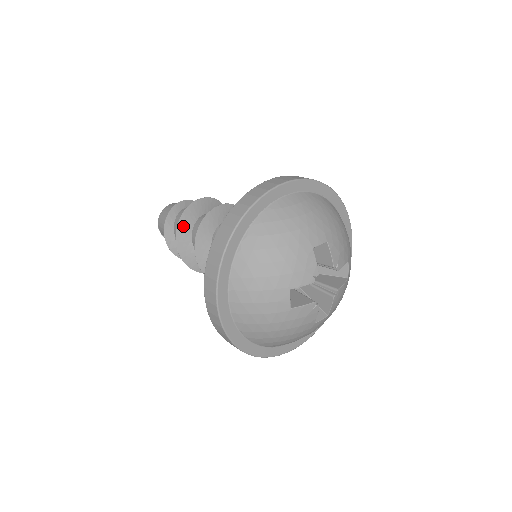
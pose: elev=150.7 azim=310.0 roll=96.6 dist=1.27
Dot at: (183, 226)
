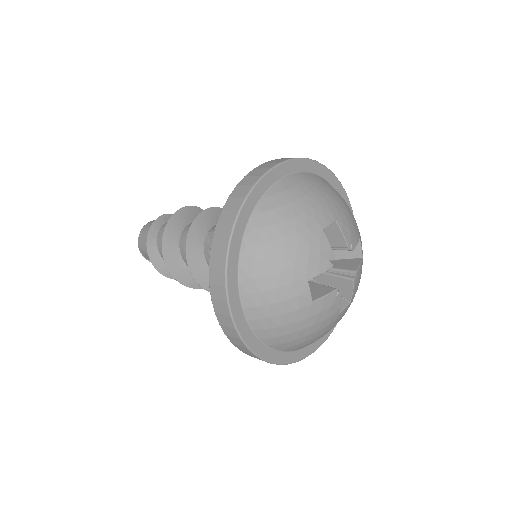
Dot at: (168, 241)
